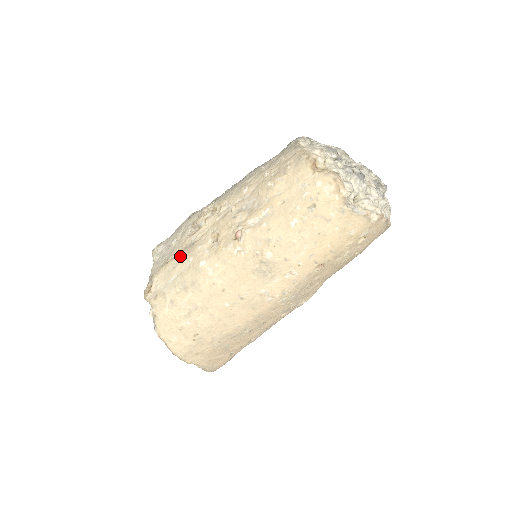
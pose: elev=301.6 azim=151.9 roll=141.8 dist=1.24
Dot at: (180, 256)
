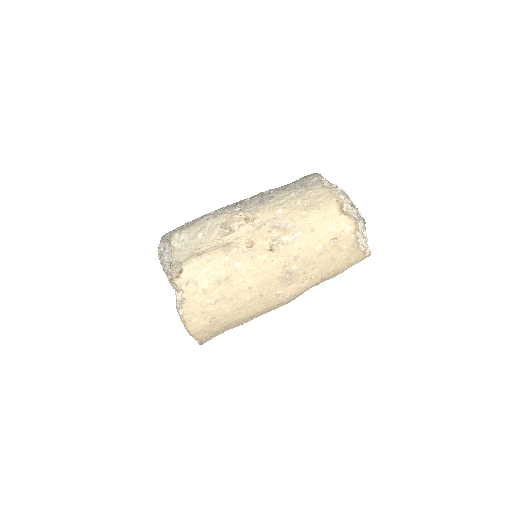
Dot at: (215, 253)
